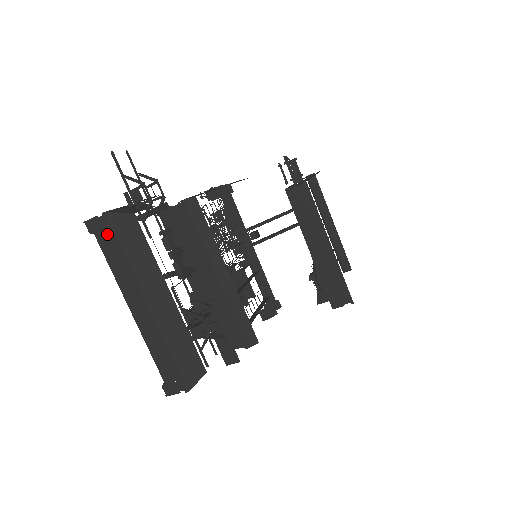
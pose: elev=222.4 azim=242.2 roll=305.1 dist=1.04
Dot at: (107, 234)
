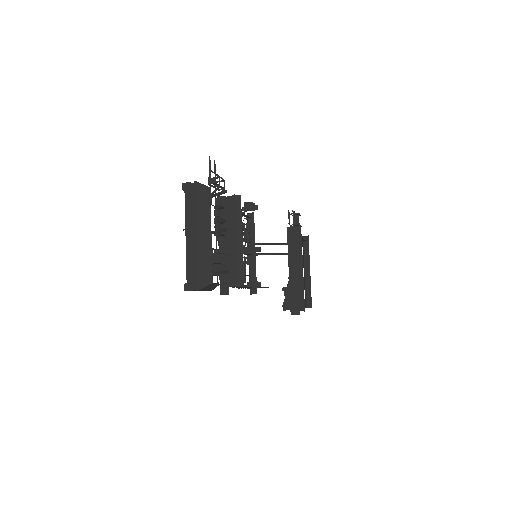
Dot at: (191, 193)
